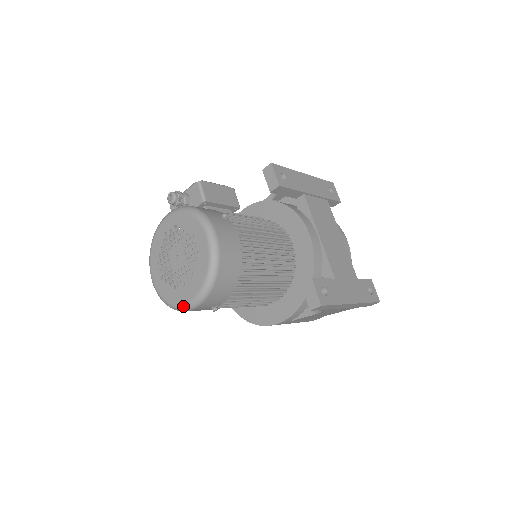
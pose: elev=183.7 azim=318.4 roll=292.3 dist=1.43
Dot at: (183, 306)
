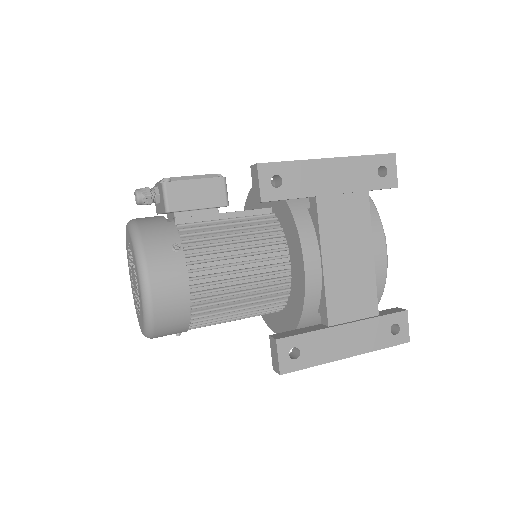
Dot at: occluded
